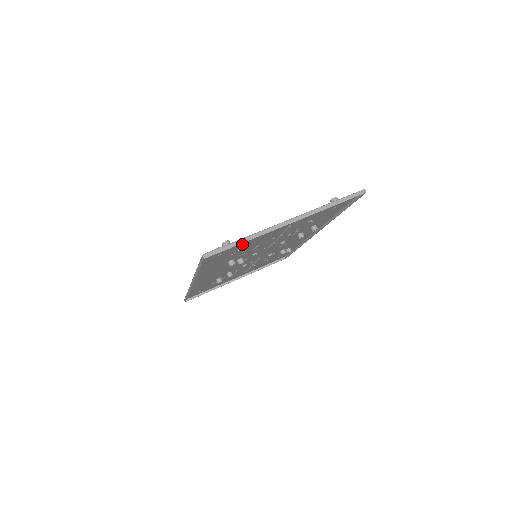
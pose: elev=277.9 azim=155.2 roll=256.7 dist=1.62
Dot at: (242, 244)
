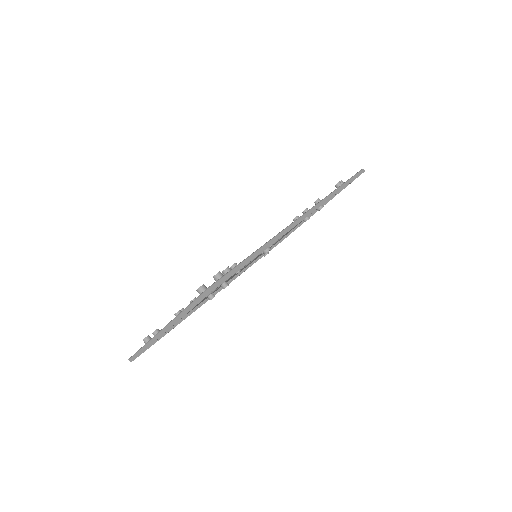
Dot at: occluded
